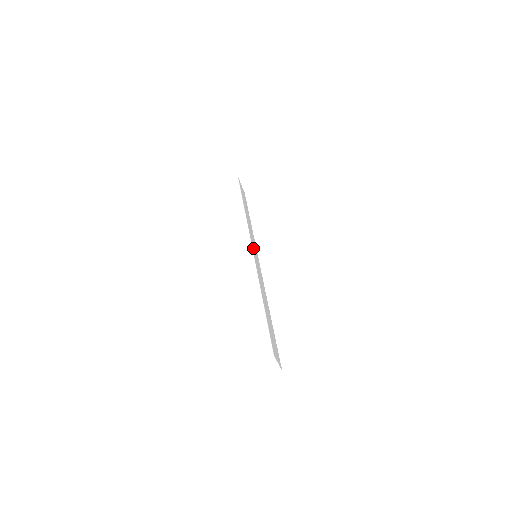
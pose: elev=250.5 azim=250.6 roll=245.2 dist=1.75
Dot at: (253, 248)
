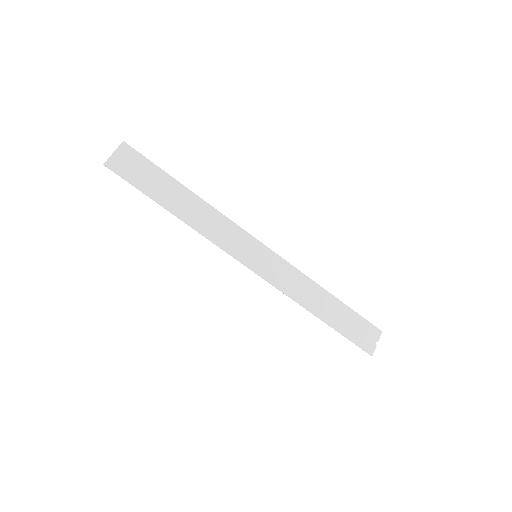
Dot at: (246, 260)
